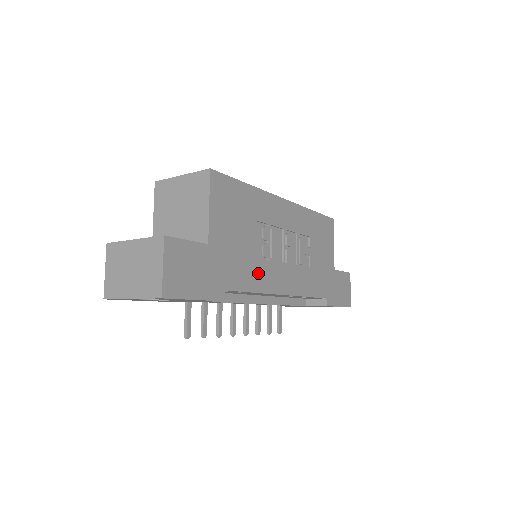
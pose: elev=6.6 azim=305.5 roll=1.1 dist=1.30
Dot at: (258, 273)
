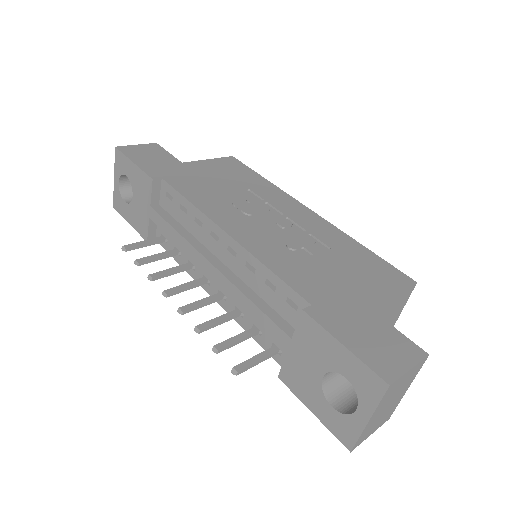
Dot at: (210, 200)
